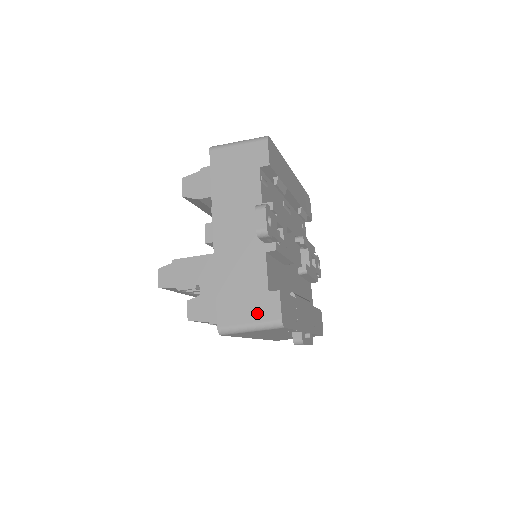
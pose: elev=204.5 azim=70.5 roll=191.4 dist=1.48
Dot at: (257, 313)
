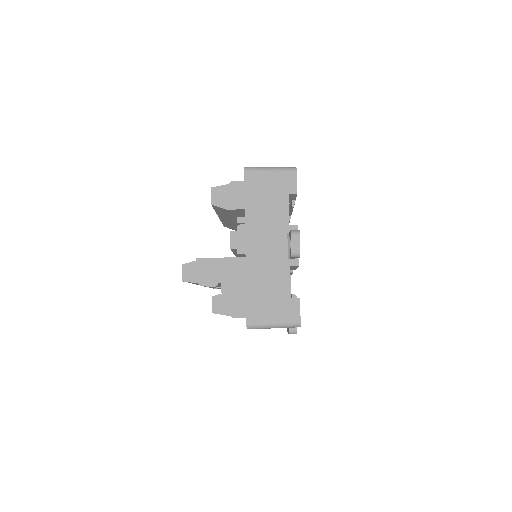
Dot at: (281, 315)
